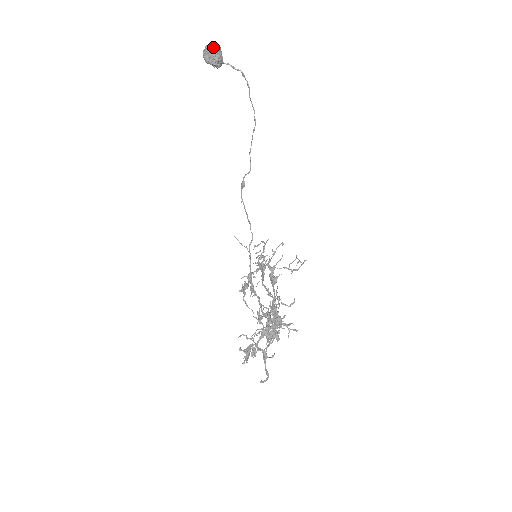
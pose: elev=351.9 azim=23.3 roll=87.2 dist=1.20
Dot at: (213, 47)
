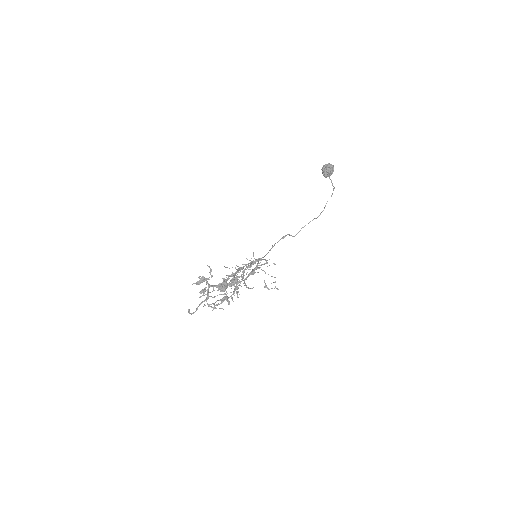
Dot at: (331, 165)
